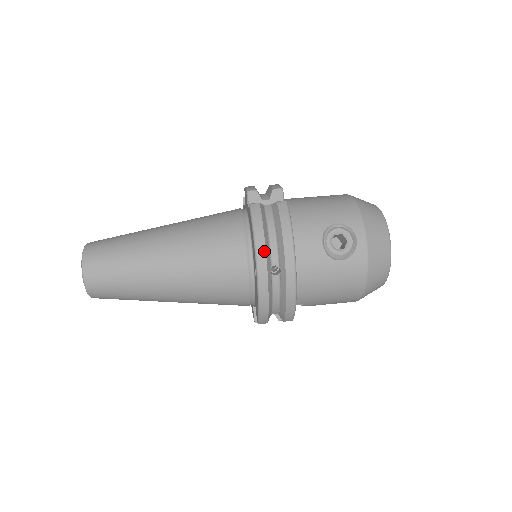
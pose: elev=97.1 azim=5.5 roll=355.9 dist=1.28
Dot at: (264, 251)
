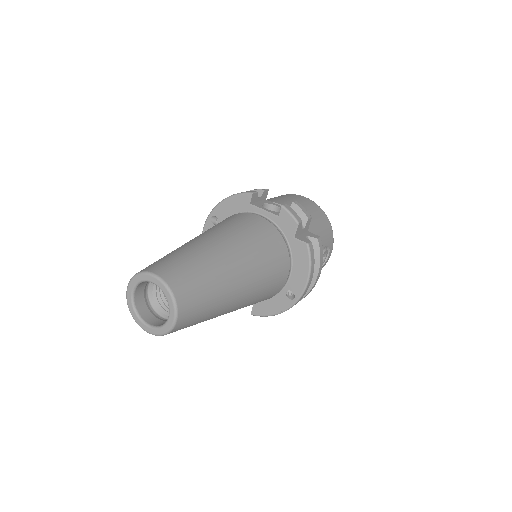
Dot at: occluded
